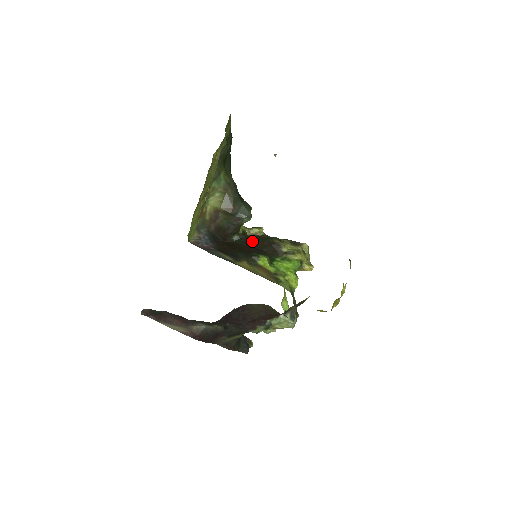
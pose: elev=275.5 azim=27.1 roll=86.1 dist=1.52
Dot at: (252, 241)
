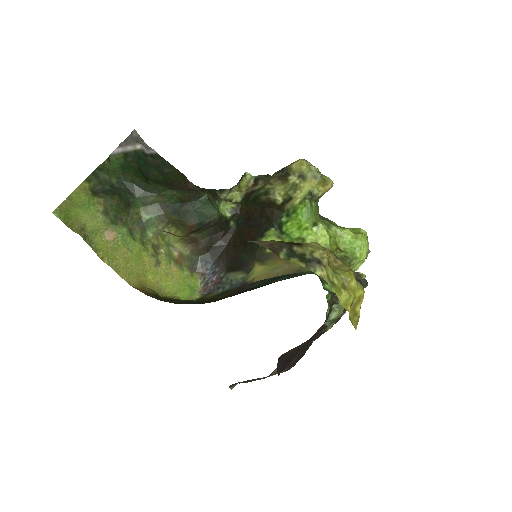
Dot at: (247, 215)
